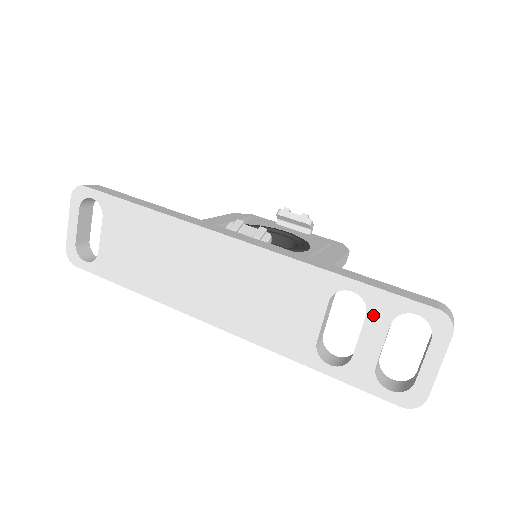
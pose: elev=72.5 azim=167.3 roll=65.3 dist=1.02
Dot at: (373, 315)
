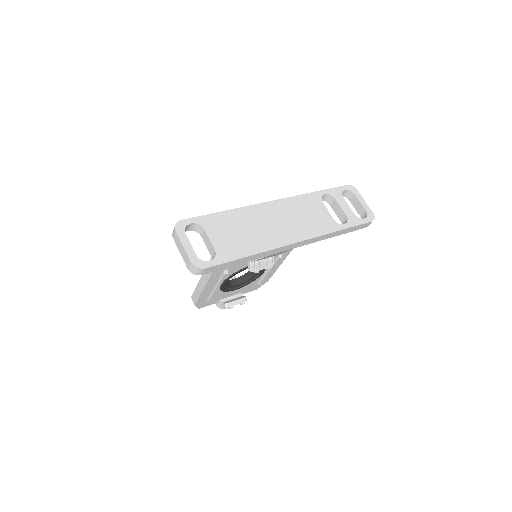
Dot at: (337, 198)
